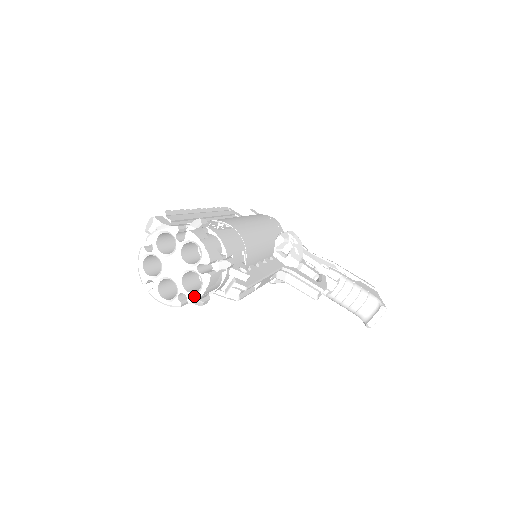
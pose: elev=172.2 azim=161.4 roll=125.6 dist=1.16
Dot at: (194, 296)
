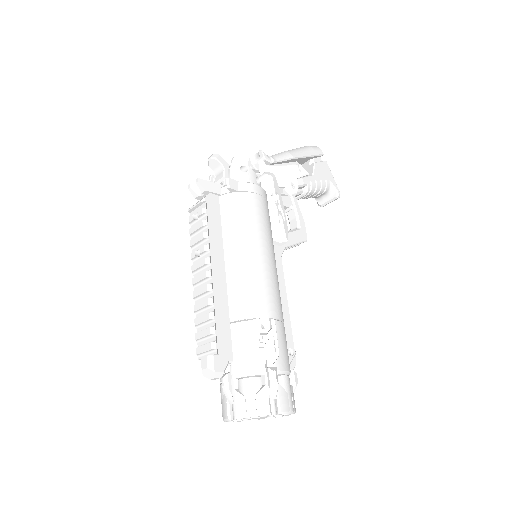
Dot at: occluded
